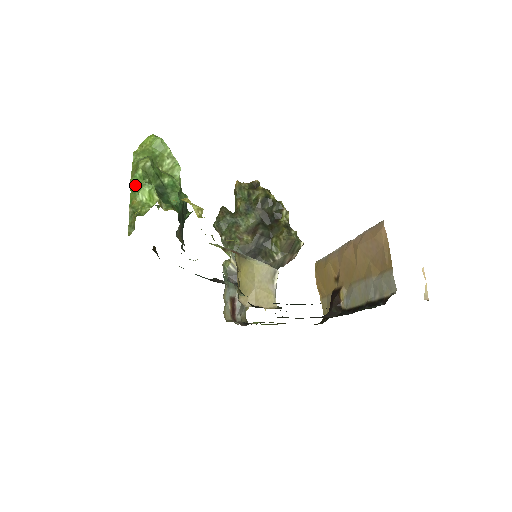
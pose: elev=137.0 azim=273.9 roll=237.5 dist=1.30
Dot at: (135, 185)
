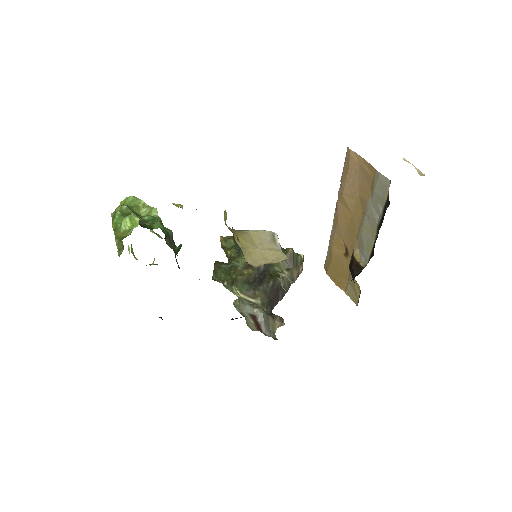
Dot at: (116, 224)
